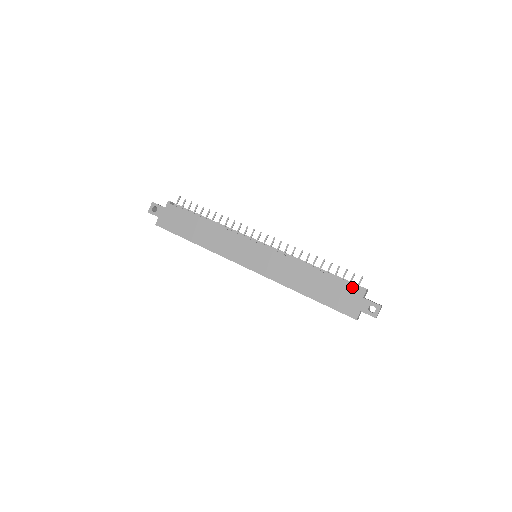
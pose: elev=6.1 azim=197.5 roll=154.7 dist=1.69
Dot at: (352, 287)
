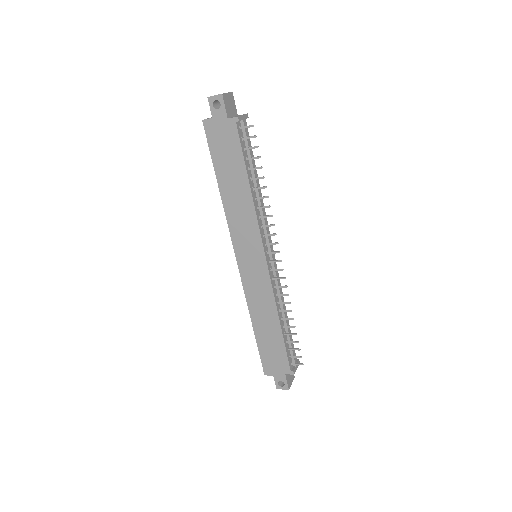
Dot at: (287, 362)
